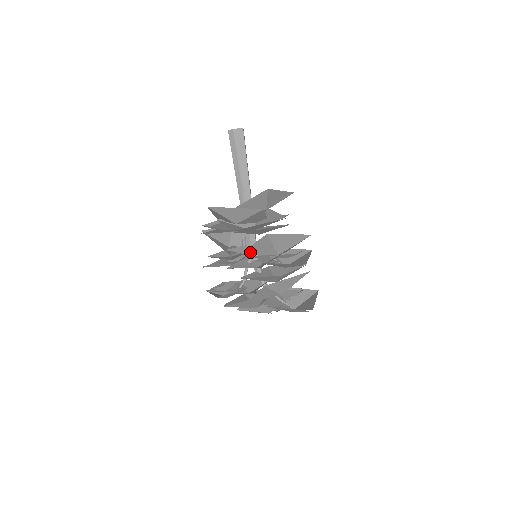
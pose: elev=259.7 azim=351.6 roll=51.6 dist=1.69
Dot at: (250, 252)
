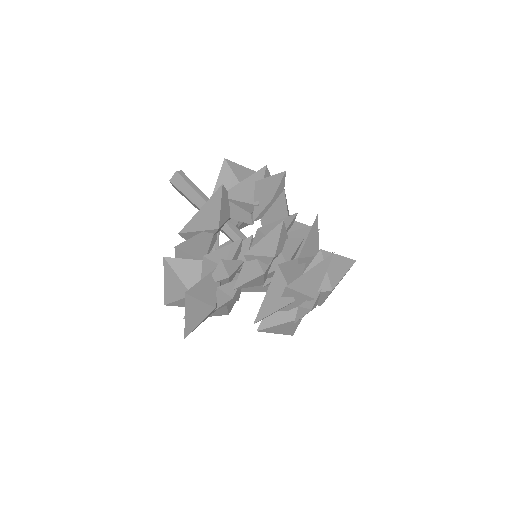
Dot at: (269, 218)
